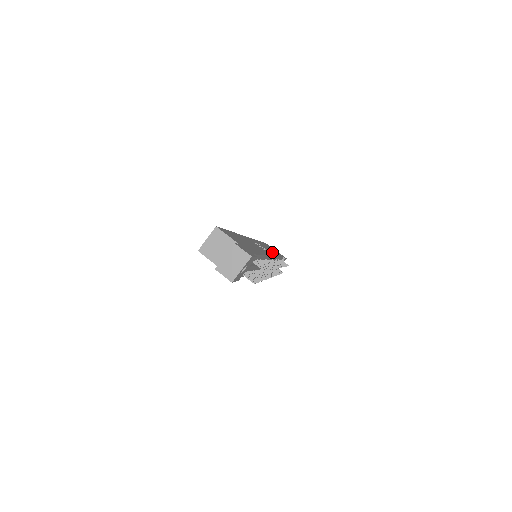
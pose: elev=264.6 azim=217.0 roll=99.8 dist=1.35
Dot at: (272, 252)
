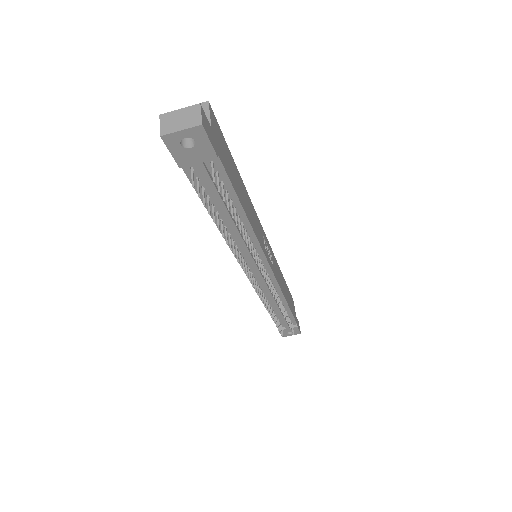
Dot at: (281, 285)
